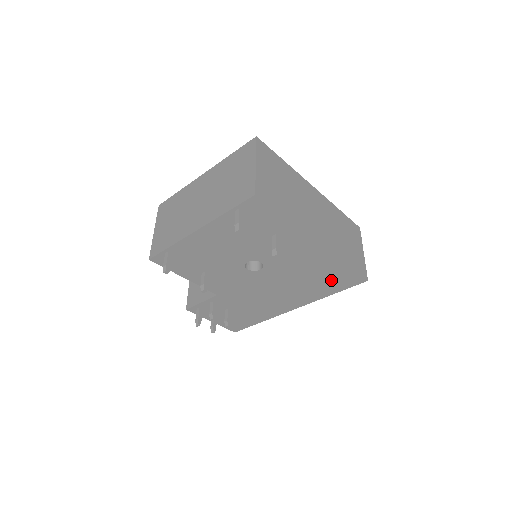
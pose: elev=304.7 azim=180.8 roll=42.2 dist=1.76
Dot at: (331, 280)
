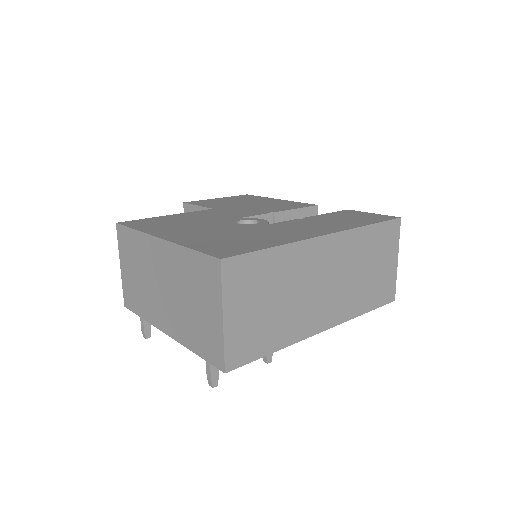
Dot at: occluded
